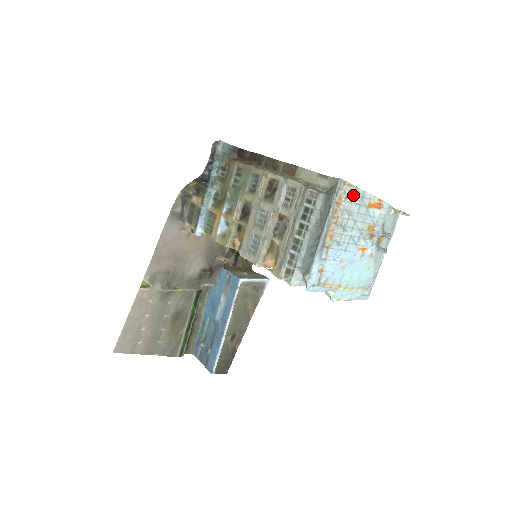
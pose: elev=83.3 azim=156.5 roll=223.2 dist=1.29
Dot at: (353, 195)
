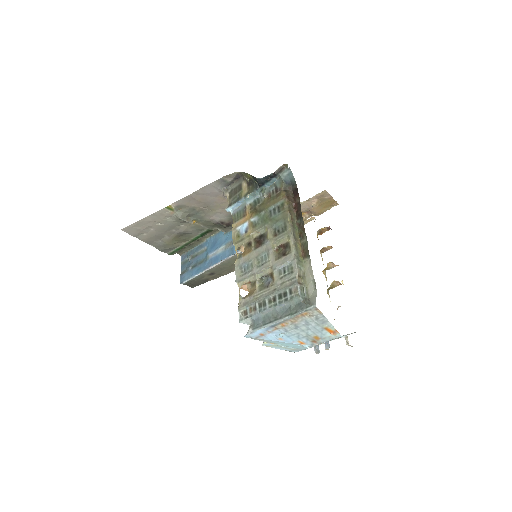
Dot at: (318, 318)
